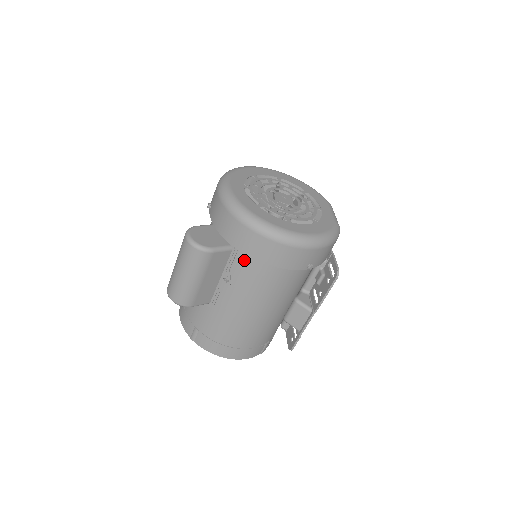
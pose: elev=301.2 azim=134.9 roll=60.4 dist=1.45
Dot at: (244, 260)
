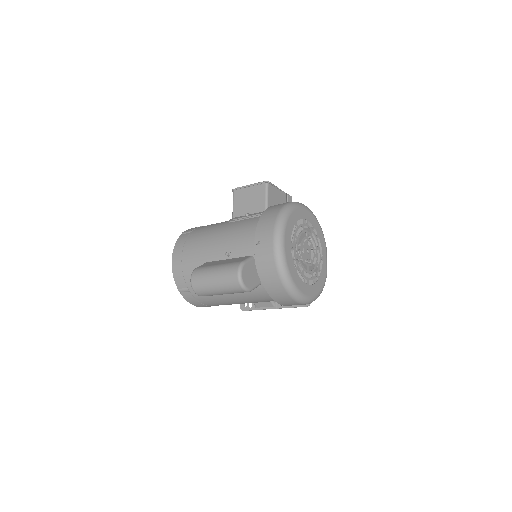
Dot at: (264, 292)
